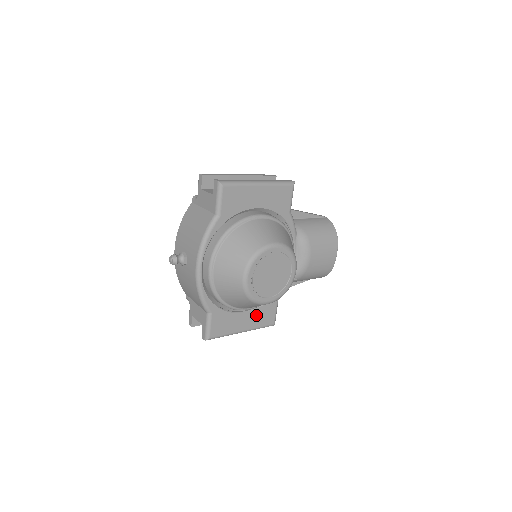
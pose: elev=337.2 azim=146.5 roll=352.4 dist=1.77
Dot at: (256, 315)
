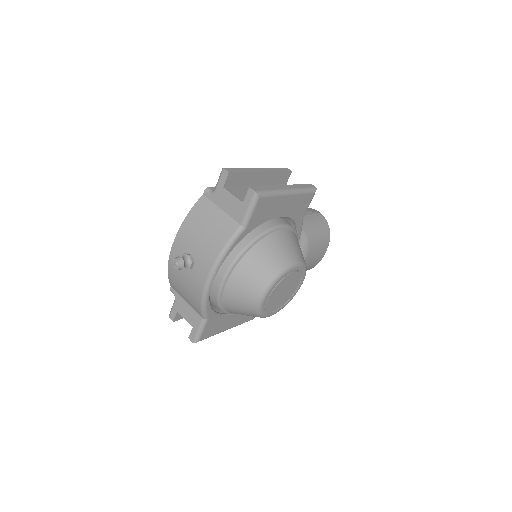
Dot at: occluded
